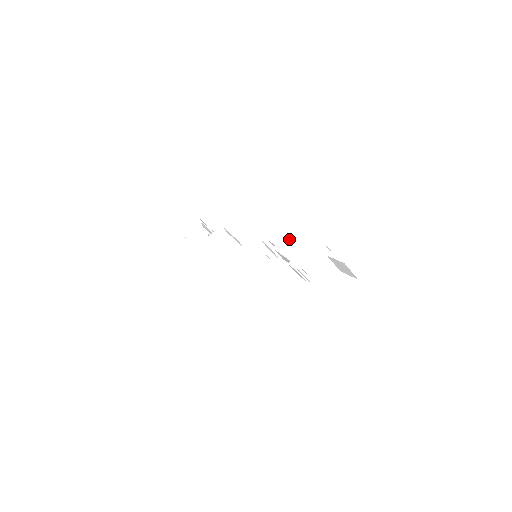
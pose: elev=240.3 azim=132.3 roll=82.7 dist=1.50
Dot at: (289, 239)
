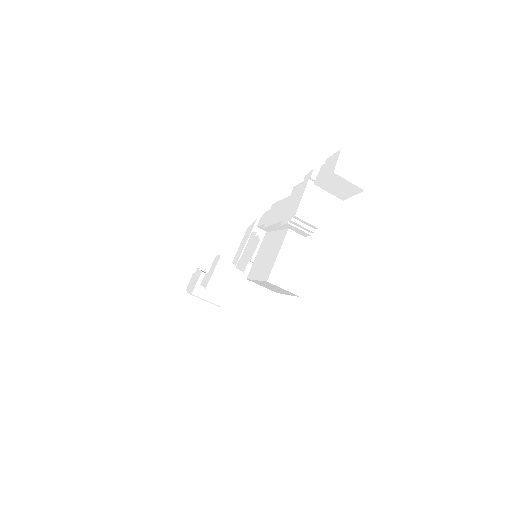
Dot at: (275, 207)
